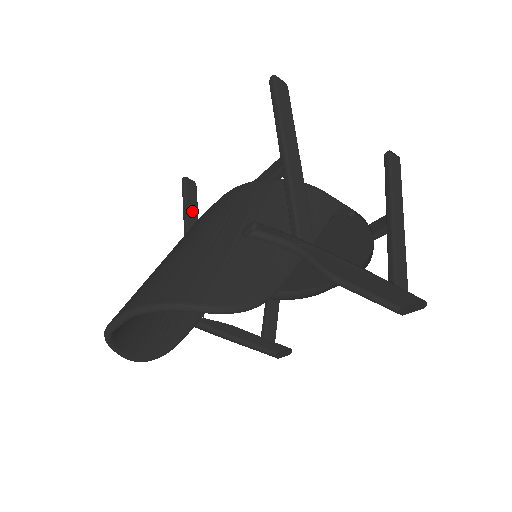
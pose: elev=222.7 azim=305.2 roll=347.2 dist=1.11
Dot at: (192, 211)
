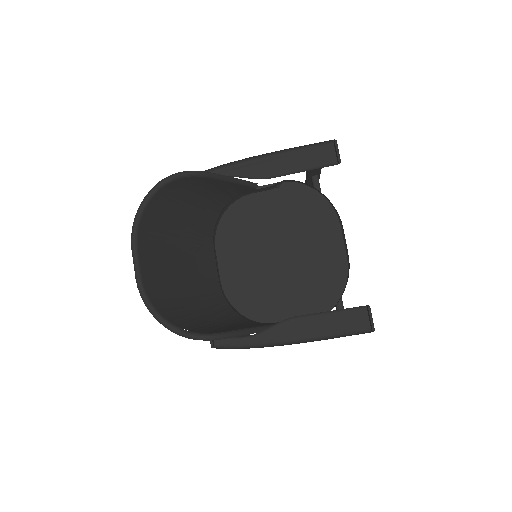
Dot at: occluded
